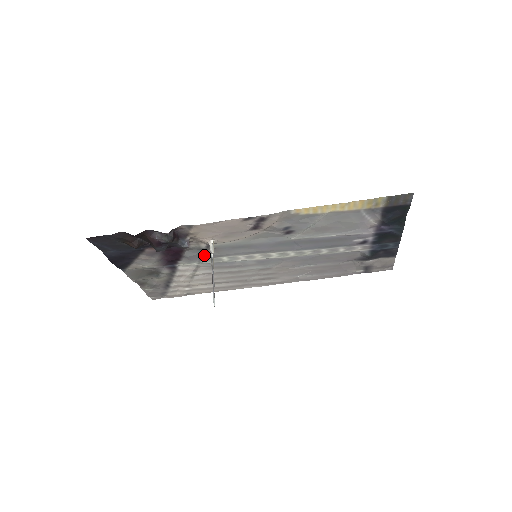
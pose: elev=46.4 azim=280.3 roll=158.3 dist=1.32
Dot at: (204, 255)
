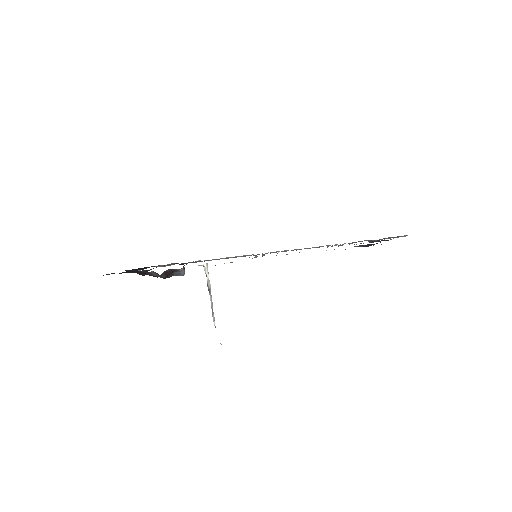
Dot at: (208, 260)
